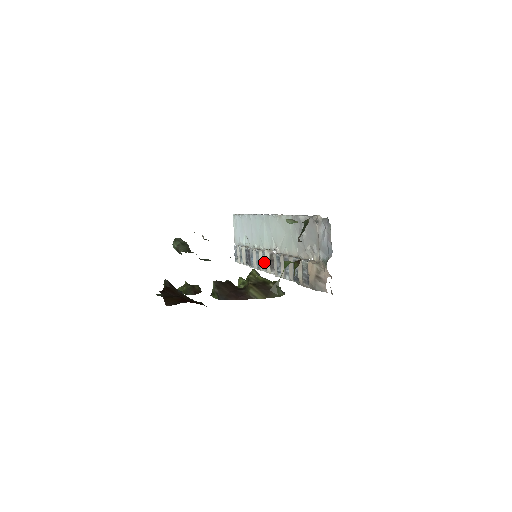
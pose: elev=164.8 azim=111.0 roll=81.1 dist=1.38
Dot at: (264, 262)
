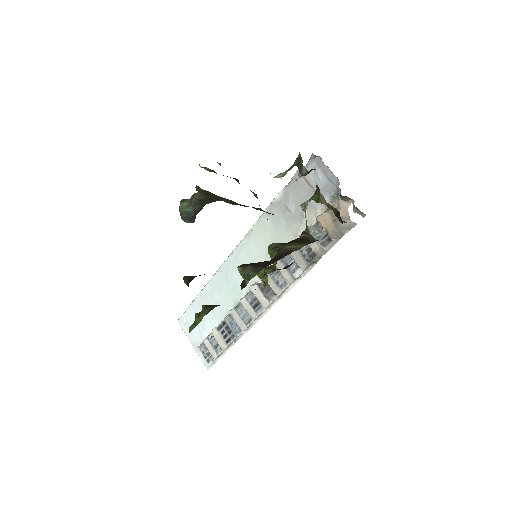
Dot at: (254, 303)
